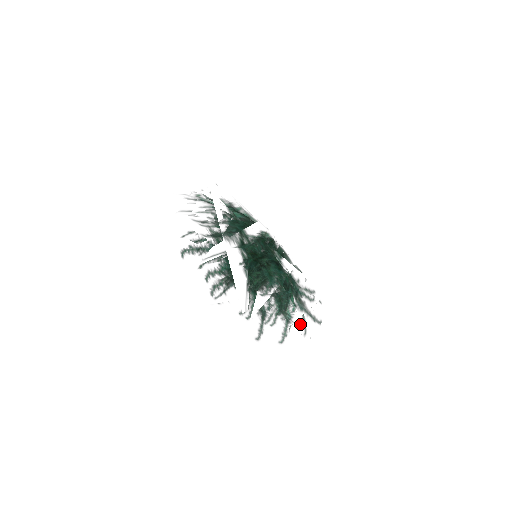
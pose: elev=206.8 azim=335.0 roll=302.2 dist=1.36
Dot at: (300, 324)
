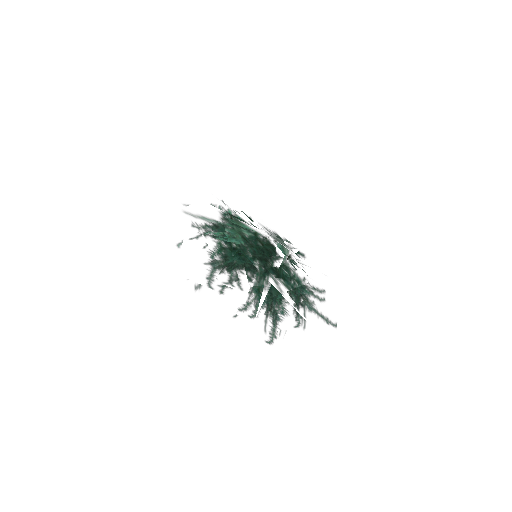
Dot at: (248, 293)
